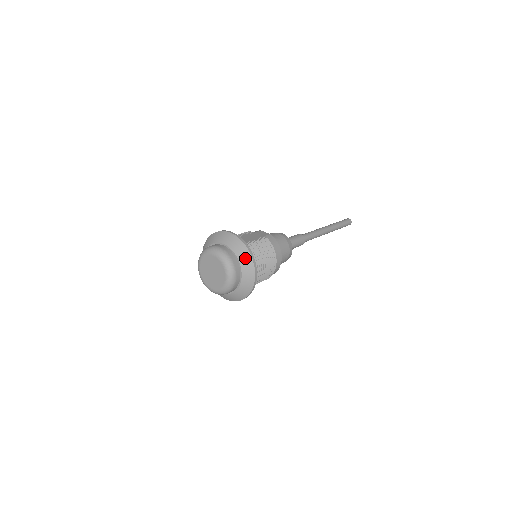
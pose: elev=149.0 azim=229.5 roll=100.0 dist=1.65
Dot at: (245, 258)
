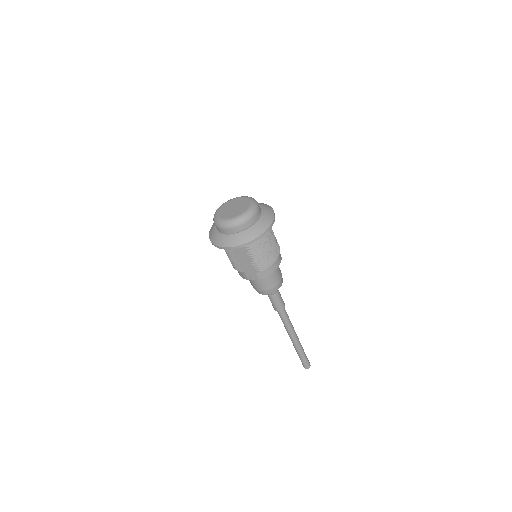
Dot at: (266, 206)
